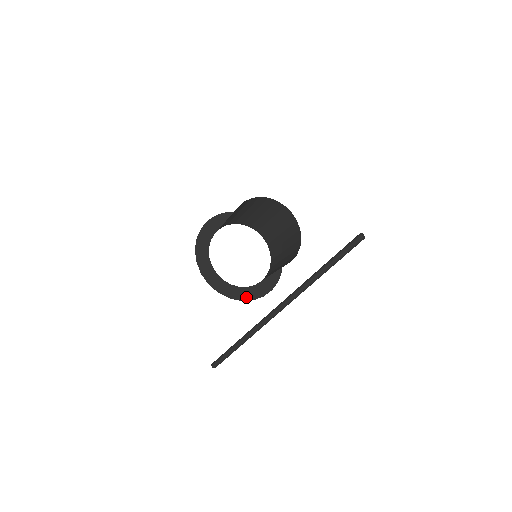
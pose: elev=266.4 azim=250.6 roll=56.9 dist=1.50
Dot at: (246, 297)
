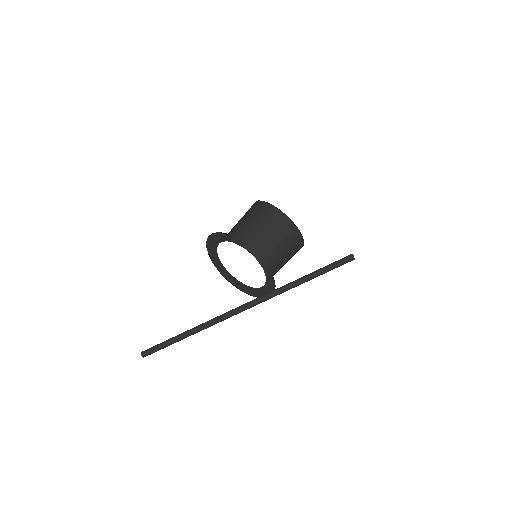
Dot at: (227, 277)
